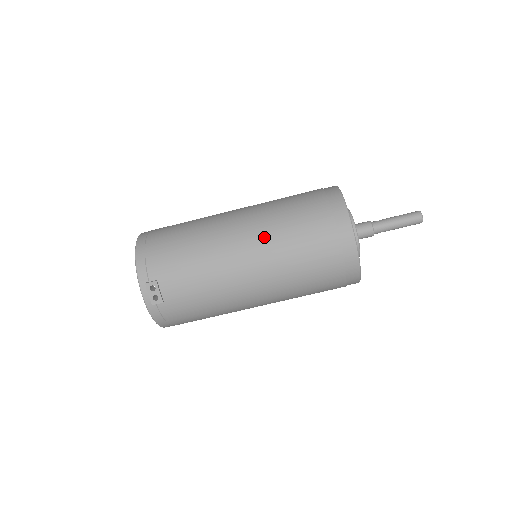
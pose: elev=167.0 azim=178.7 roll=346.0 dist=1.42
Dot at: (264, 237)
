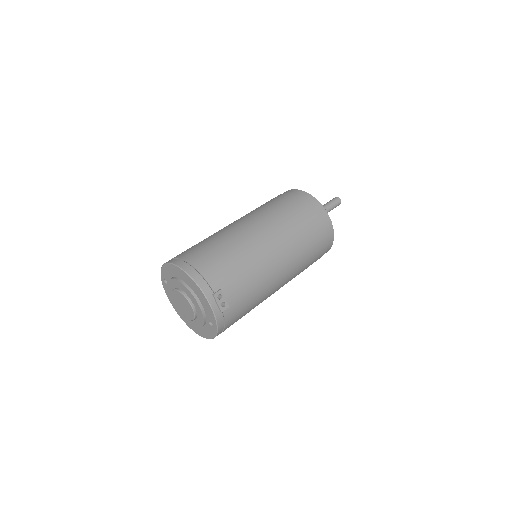
Dot at: (280, 232)
